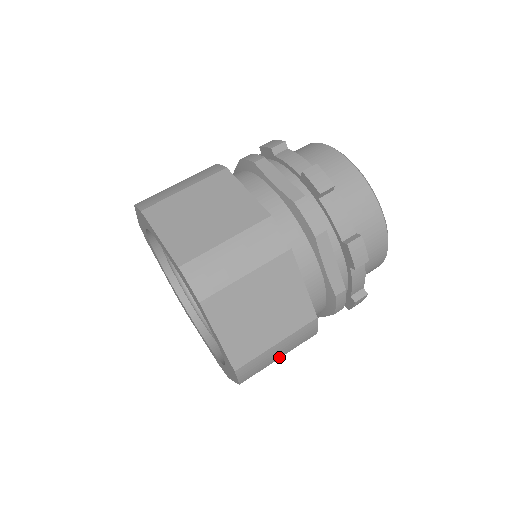
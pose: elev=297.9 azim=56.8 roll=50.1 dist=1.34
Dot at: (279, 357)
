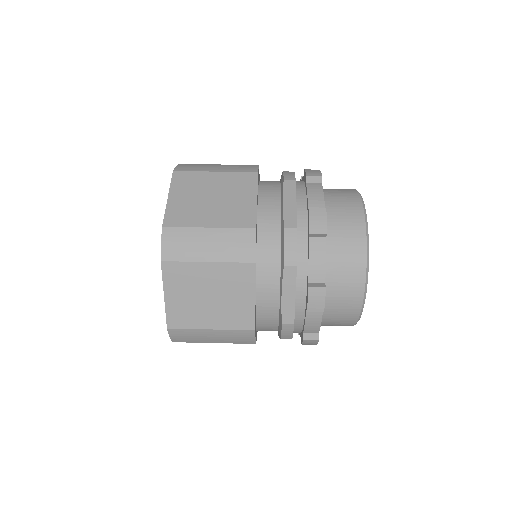
Dot at: (214, 342)
